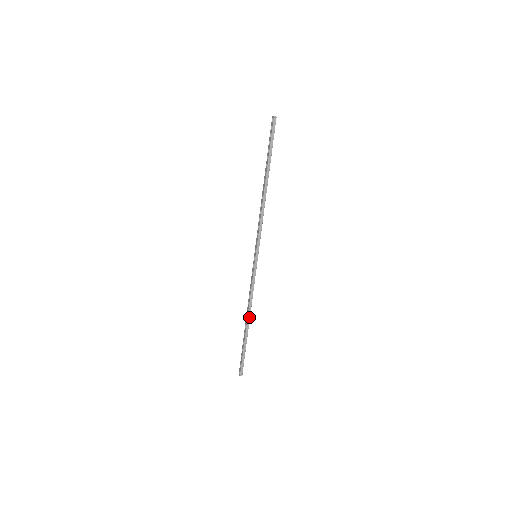
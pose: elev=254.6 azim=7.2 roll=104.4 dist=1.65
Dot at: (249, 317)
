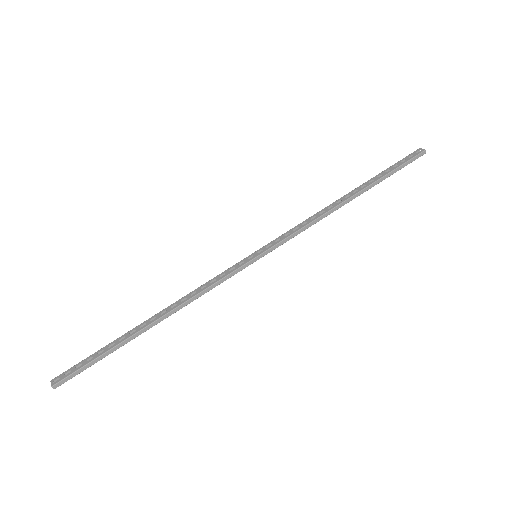
Dot at: (164, 318)
